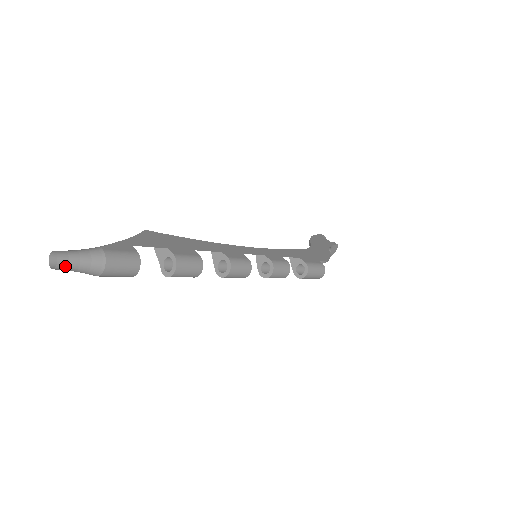
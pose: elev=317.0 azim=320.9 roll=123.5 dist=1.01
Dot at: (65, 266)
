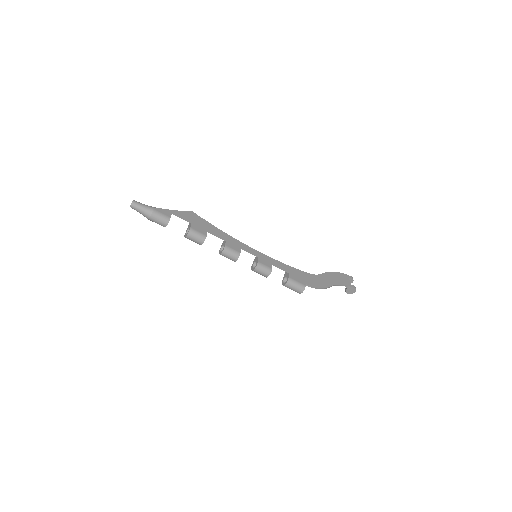
Dot at: (134, 208)
